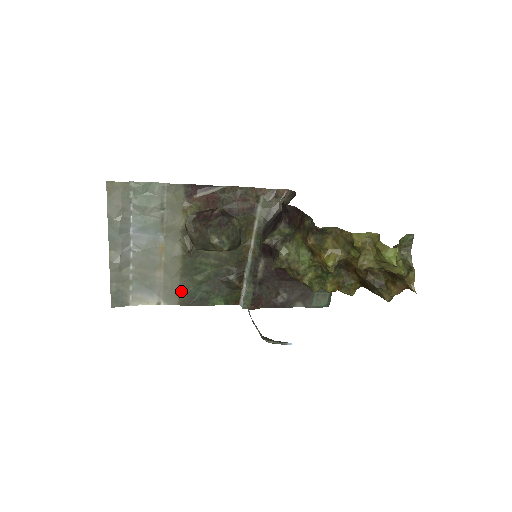
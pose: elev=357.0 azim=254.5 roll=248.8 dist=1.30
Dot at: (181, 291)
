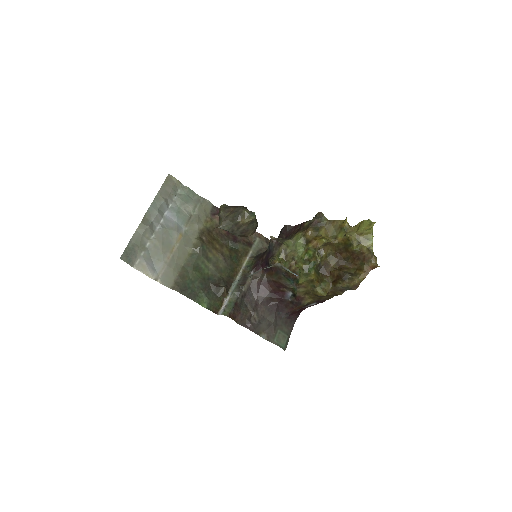
Dot at: (179, 277)
